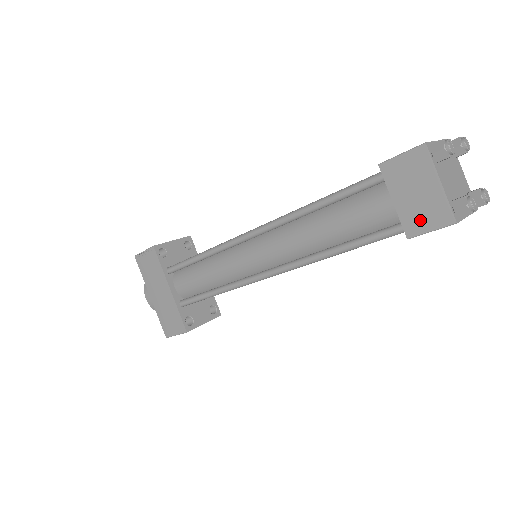
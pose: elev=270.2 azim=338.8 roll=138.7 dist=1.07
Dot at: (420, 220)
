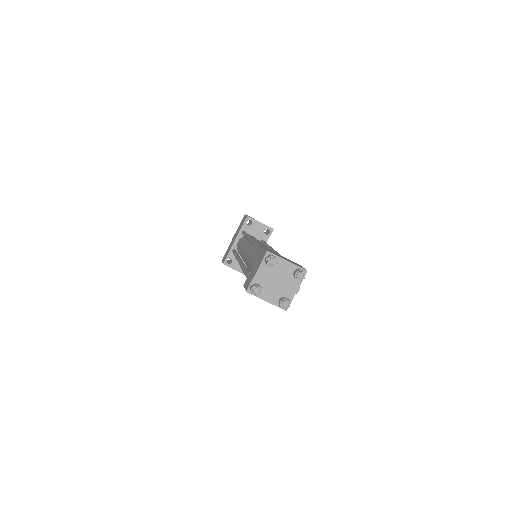
Dot at: (248, 281)
